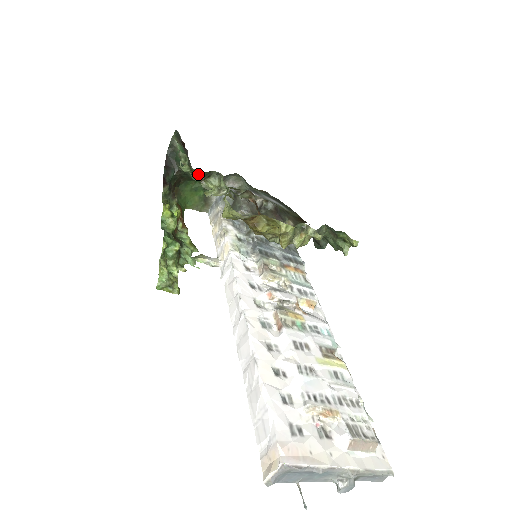
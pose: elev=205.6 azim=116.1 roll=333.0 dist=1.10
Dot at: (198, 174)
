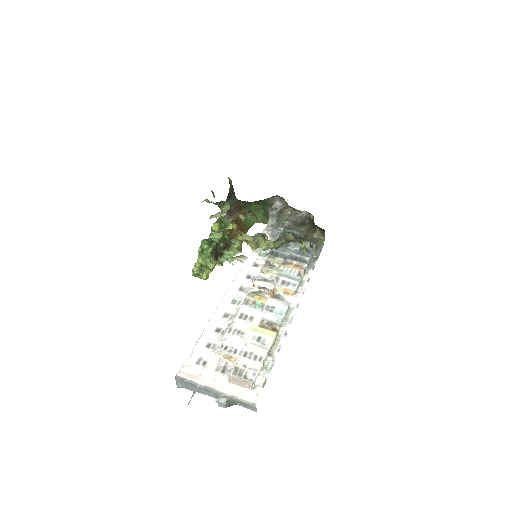
Dot at: (216, 204)
